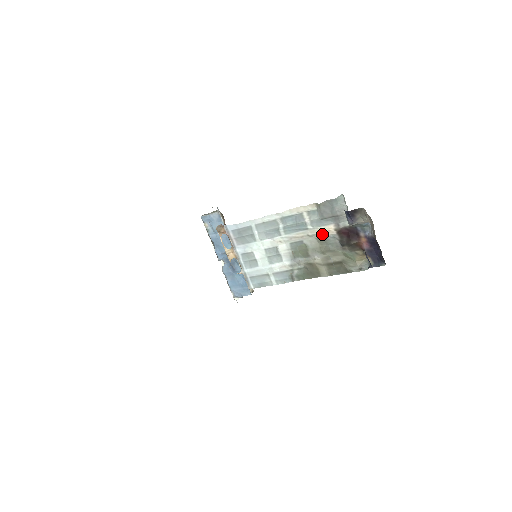
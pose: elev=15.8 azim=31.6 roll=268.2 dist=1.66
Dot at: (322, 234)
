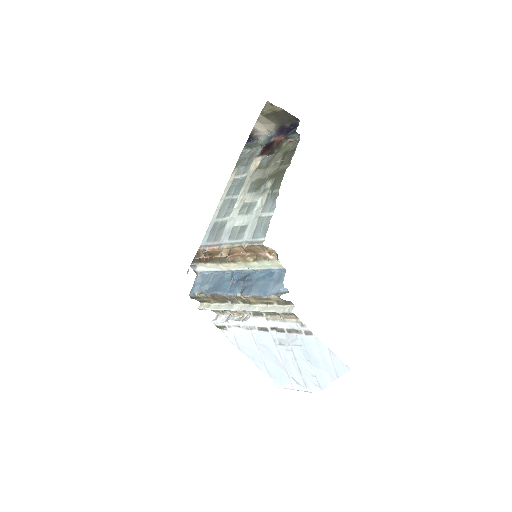
Dot at: (257, 168)
